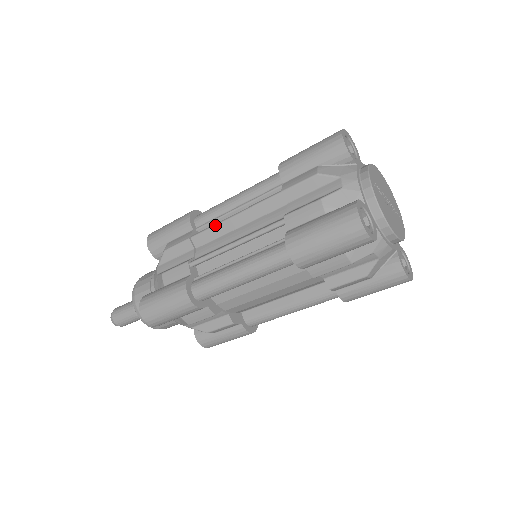
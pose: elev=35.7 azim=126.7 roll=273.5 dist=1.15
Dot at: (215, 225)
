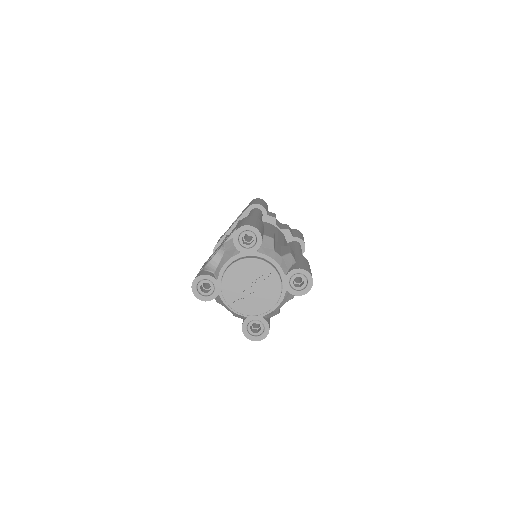
Dot at: occluded
